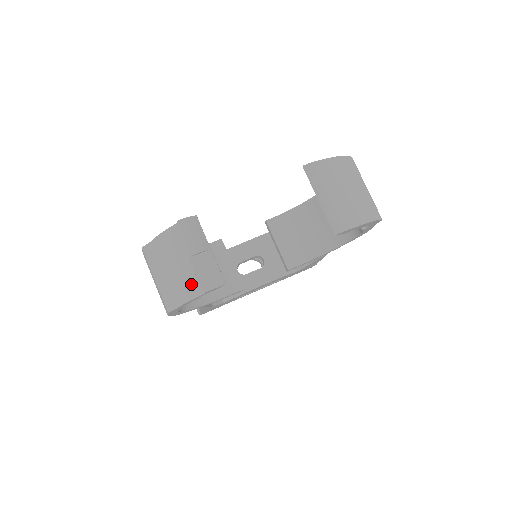
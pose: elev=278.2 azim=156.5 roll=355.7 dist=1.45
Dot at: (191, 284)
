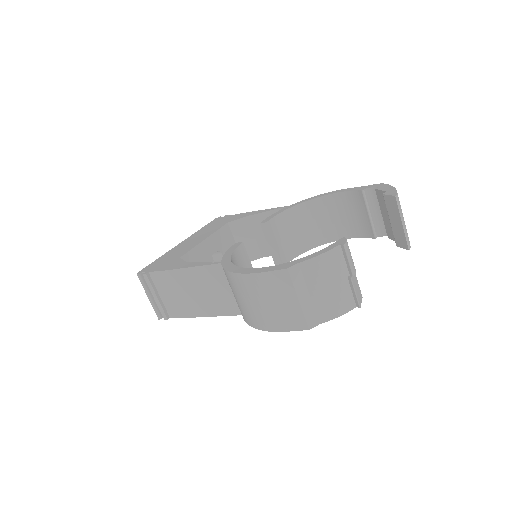
Dot at: (344, 301)
